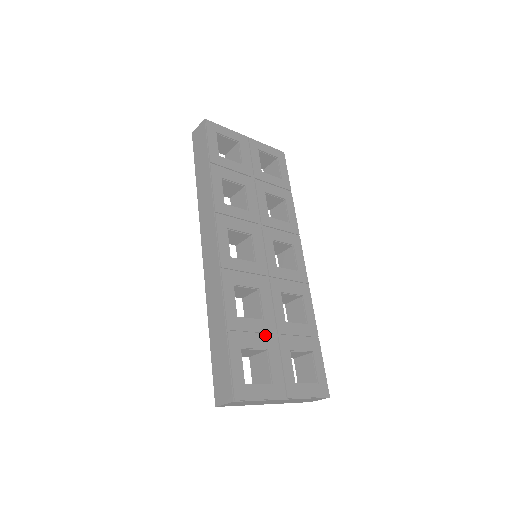
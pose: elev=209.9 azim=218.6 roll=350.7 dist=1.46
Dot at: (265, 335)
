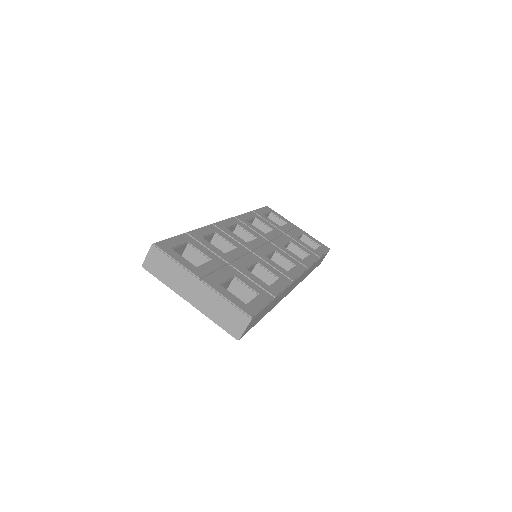
Dot at: (218, 257)
